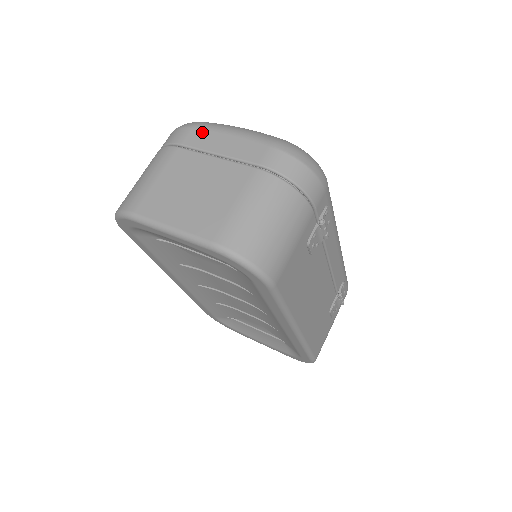
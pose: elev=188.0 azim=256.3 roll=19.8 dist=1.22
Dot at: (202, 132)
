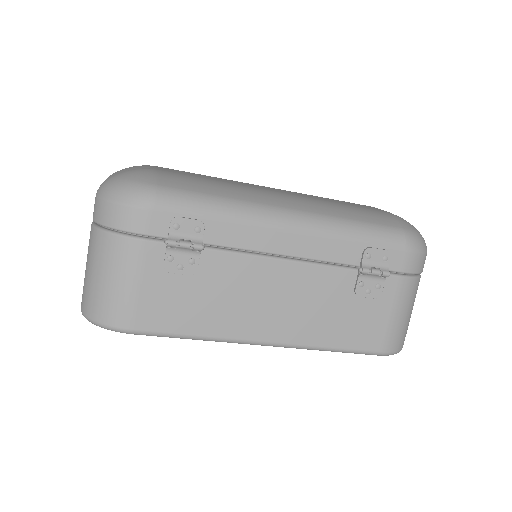
Dot at: occluded
